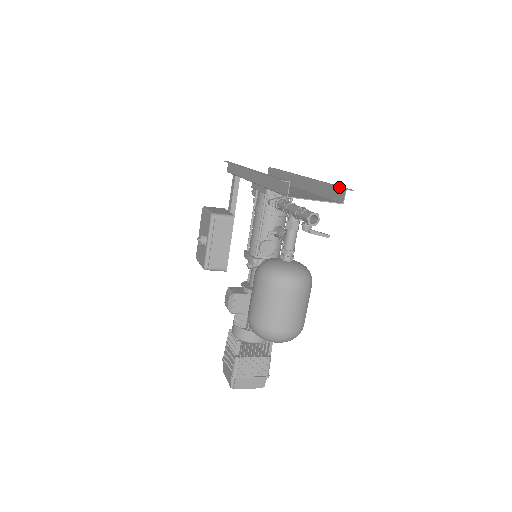
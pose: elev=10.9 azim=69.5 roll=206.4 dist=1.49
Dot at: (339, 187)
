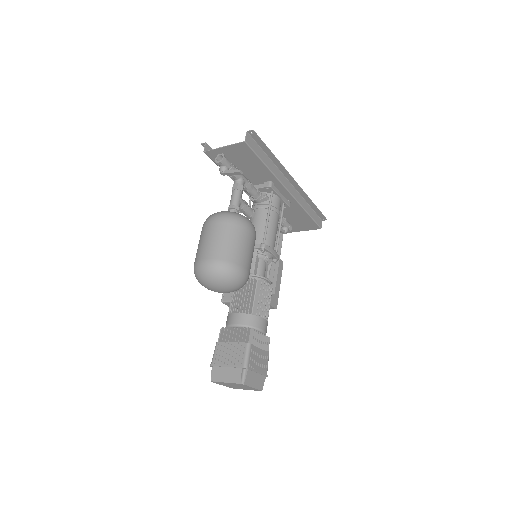
Dot at: (253, 139)
